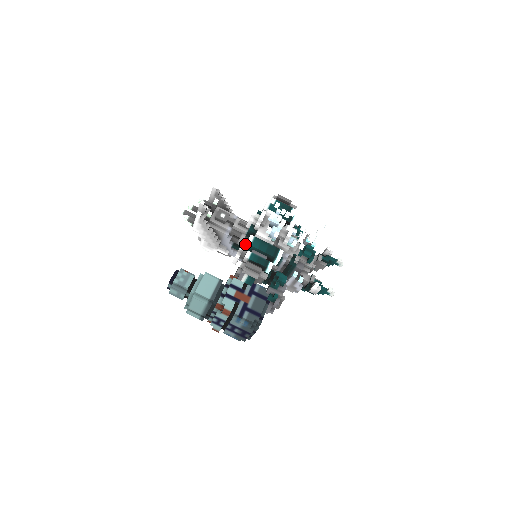
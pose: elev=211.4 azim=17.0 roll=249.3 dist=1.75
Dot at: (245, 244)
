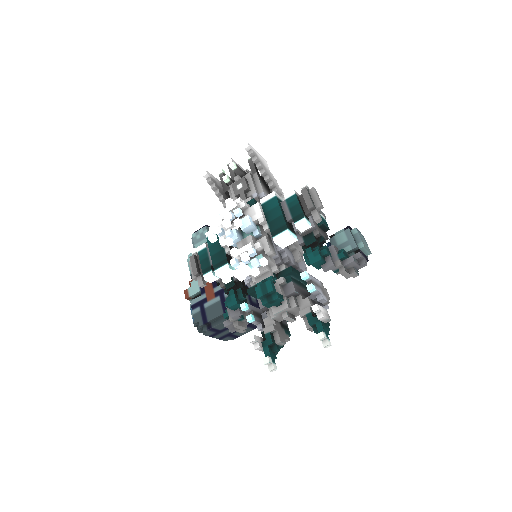
Dot at: occluded
